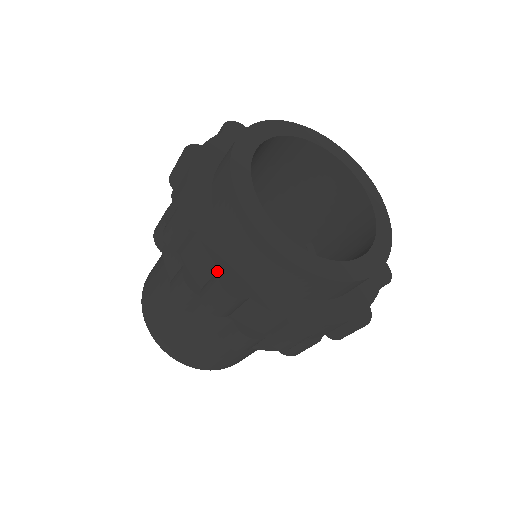
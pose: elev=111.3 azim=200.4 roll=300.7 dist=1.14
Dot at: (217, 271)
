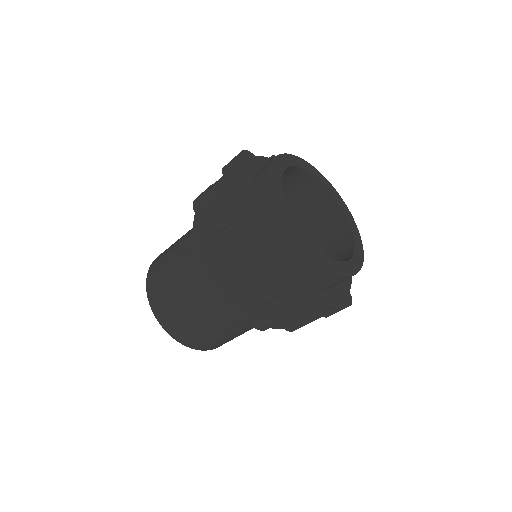
Dot at: (232, 173)
